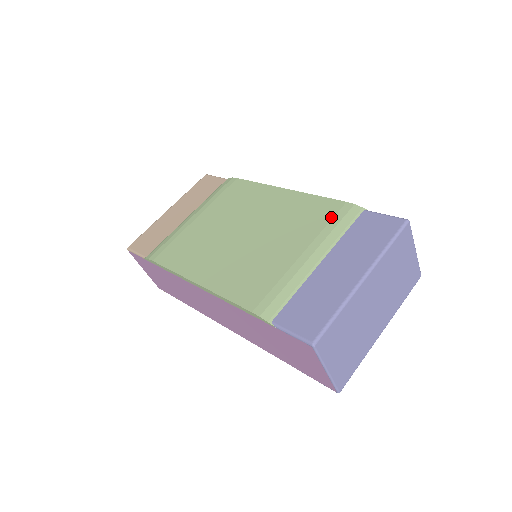
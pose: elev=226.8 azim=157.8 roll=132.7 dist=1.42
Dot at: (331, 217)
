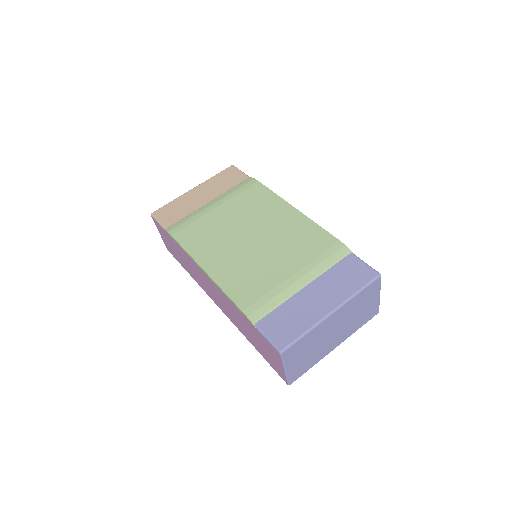
Dot at: (324, 250)
